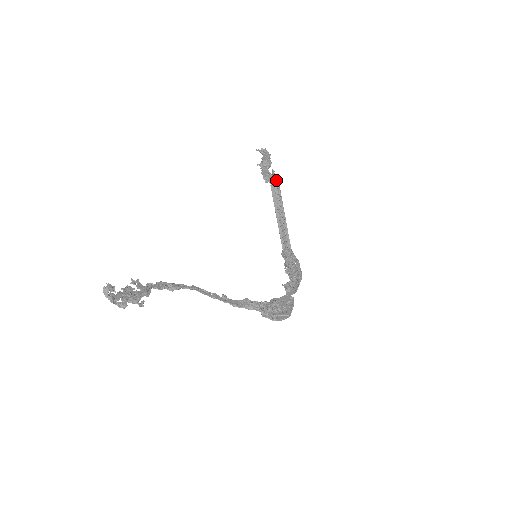
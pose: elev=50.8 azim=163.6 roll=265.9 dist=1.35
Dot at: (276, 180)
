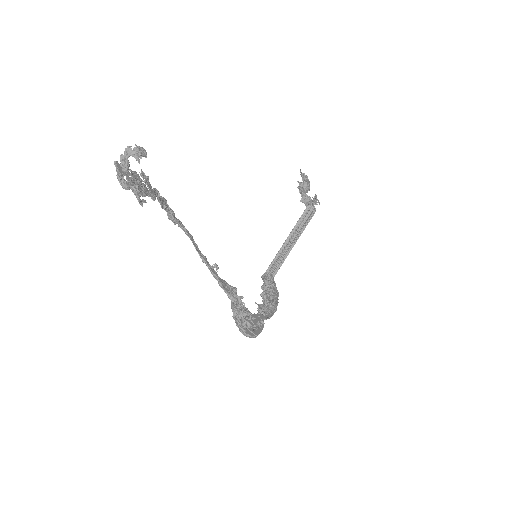
Dot at: occluded
